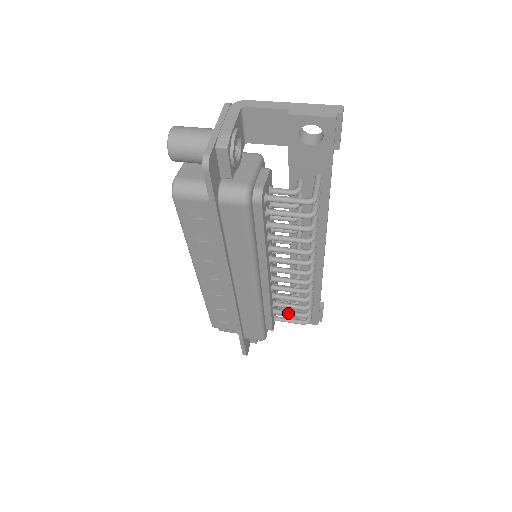
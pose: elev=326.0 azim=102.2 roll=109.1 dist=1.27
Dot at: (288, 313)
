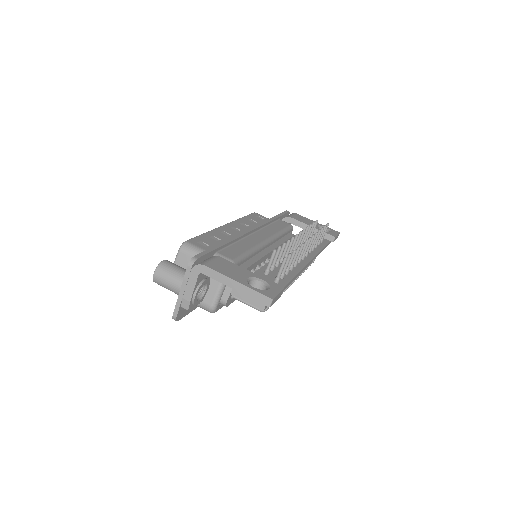
Dot at: occluded
